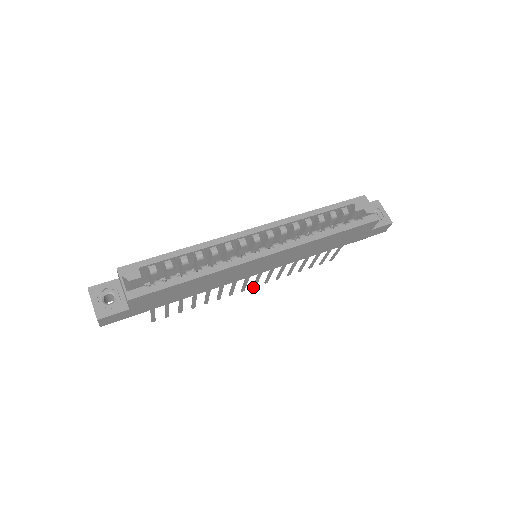
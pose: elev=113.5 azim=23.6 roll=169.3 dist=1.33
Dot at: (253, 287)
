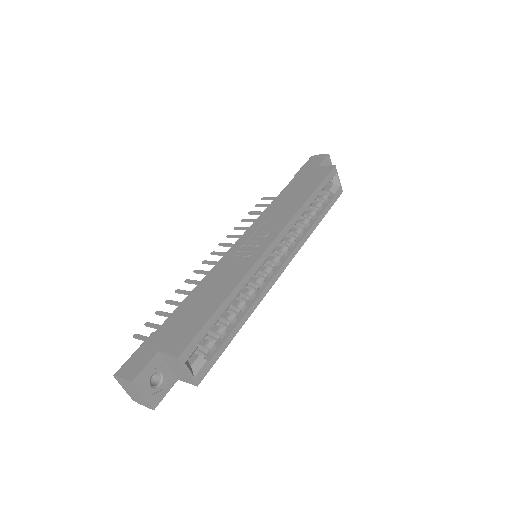
Dot at: (211, 254)
